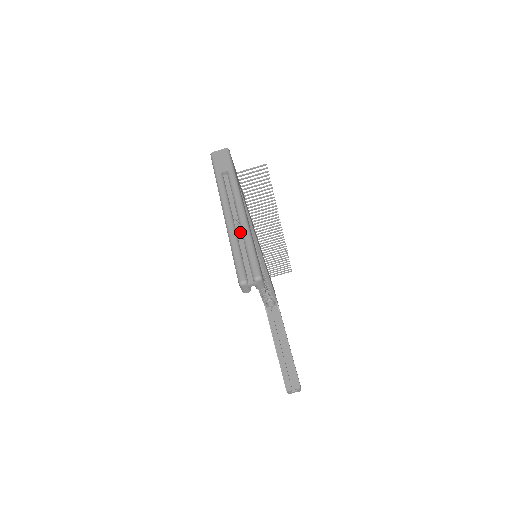
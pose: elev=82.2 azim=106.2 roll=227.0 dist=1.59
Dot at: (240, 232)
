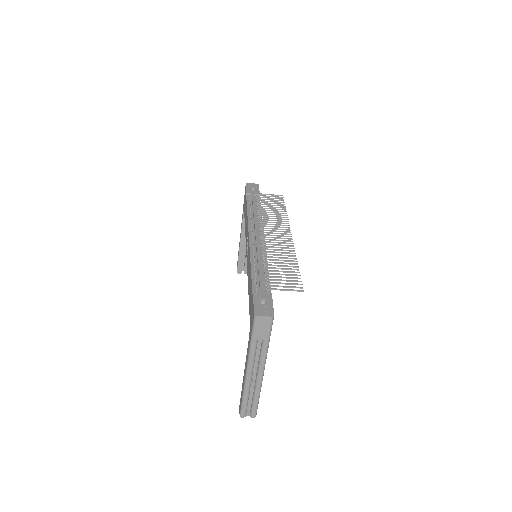
Dot at: (253, 386)
